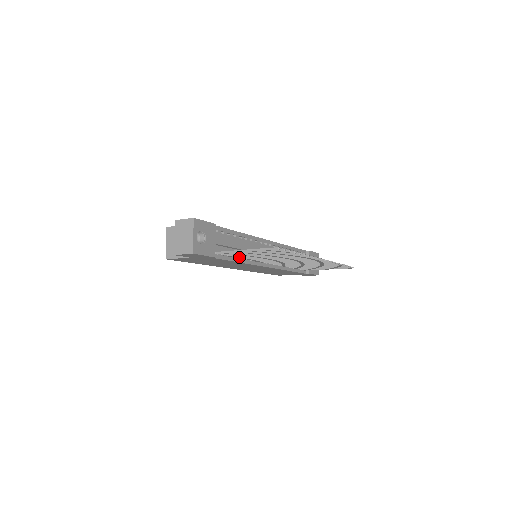
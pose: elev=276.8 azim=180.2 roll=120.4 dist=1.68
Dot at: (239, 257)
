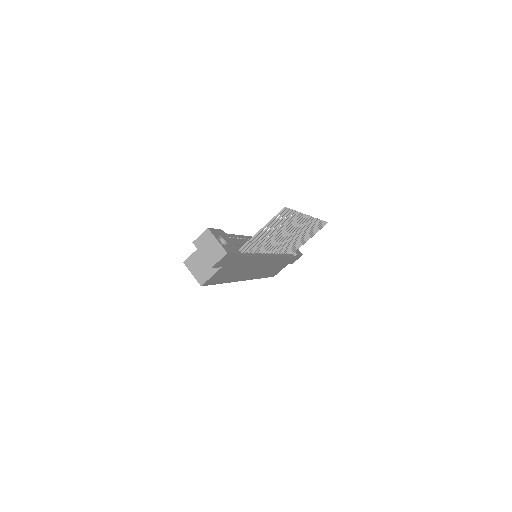
Dot at: (251, 253)
